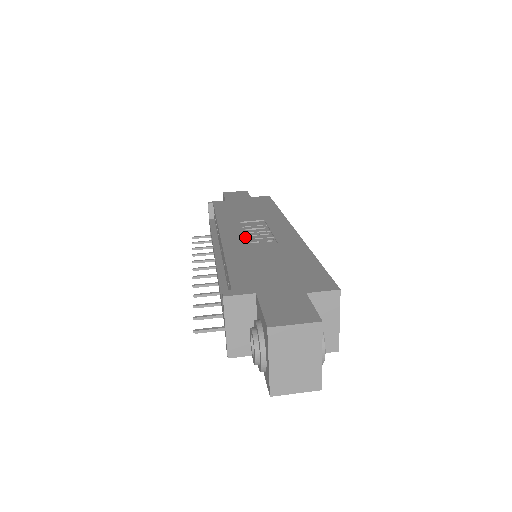
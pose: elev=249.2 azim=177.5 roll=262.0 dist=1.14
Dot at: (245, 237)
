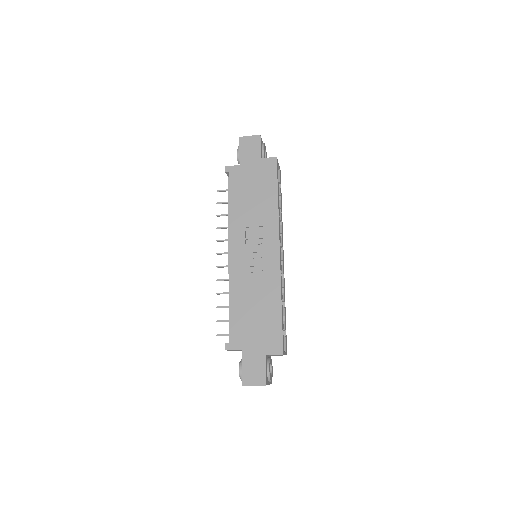
Dot at: (245, 263)
